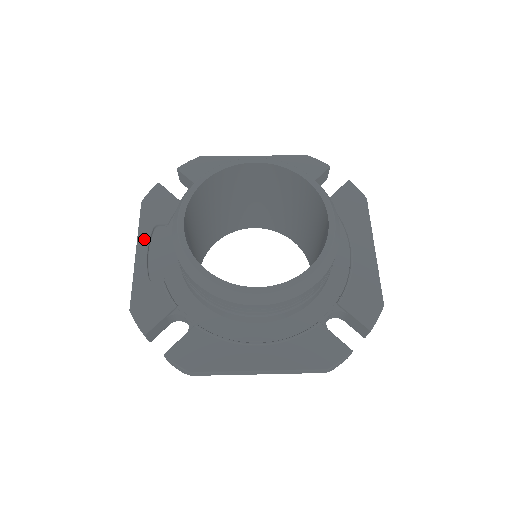
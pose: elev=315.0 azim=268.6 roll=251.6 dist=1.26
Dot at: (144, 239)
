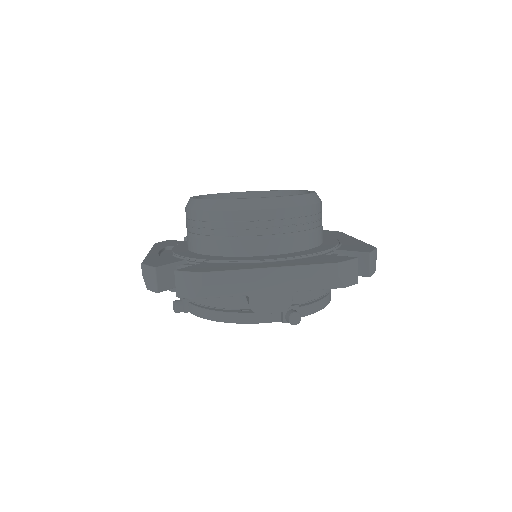
Dot at: (156, 249)
